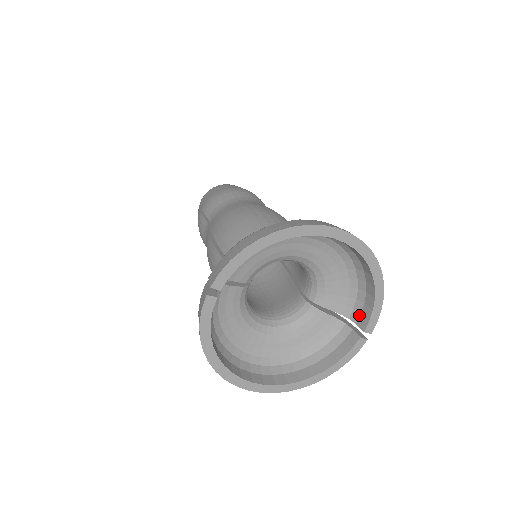
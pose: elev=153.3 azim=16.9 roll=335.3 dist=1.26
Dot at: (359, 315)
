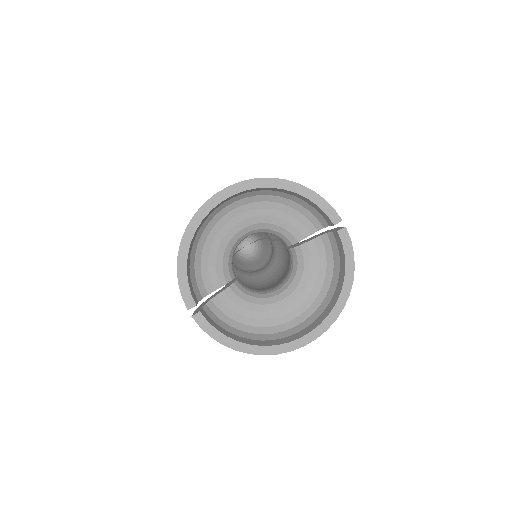
Dot at: (323, 218)
